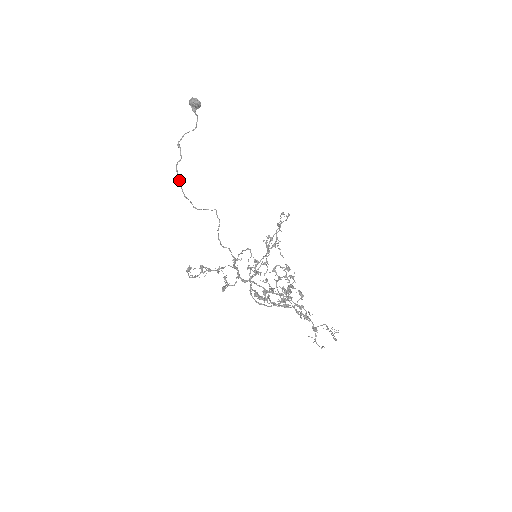
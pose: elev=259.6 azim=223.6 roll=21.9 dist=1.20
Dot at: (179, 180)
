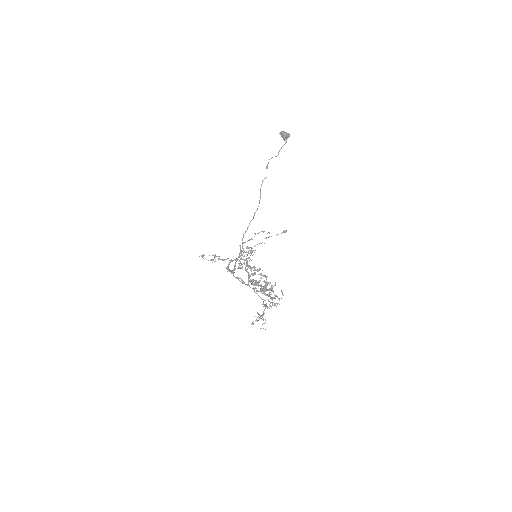
Dot at: (260, 192)
